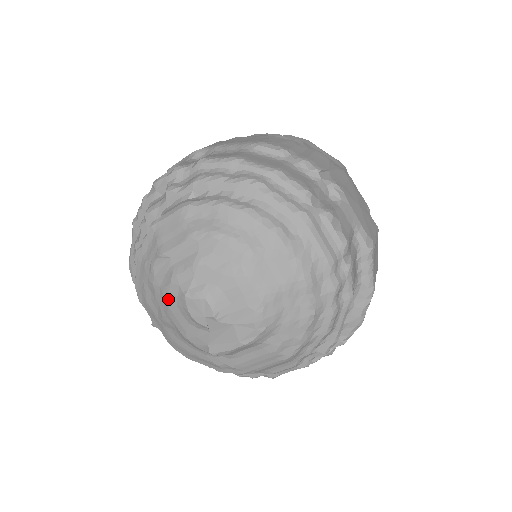
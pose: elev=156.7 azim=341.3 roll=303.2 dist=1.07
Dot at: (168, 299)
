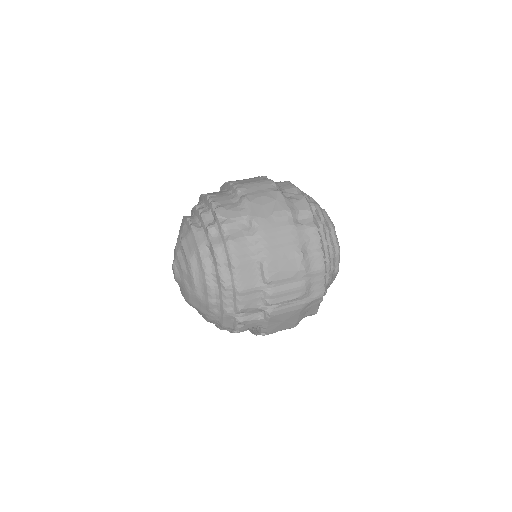
Dot at: occluded
